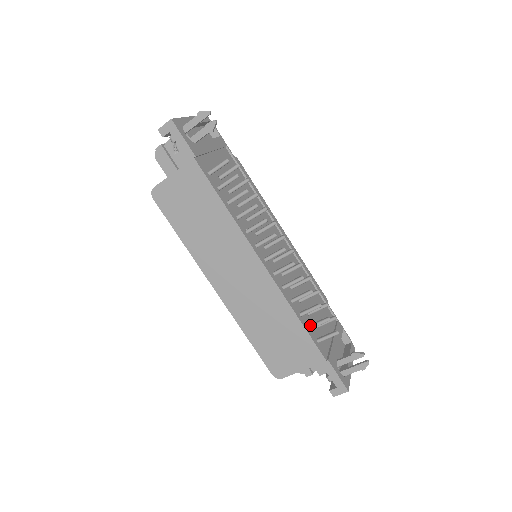
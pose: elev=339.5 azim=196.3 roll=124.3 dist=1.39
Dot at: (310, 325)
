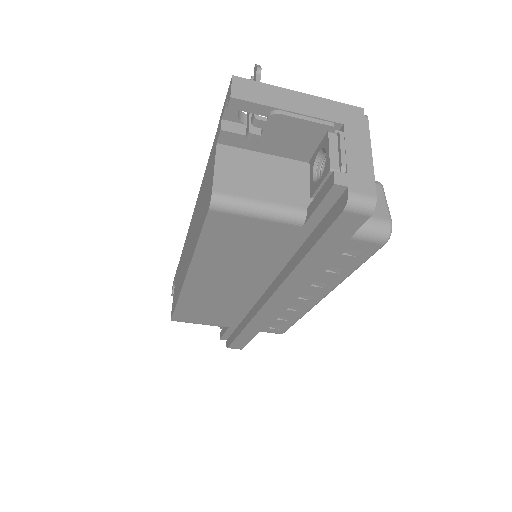
Dot at: occluded
